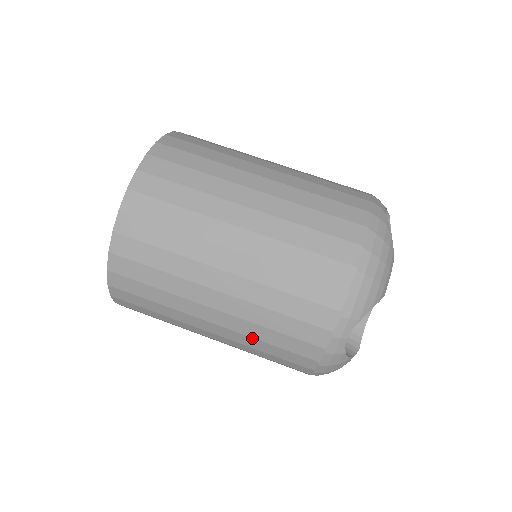
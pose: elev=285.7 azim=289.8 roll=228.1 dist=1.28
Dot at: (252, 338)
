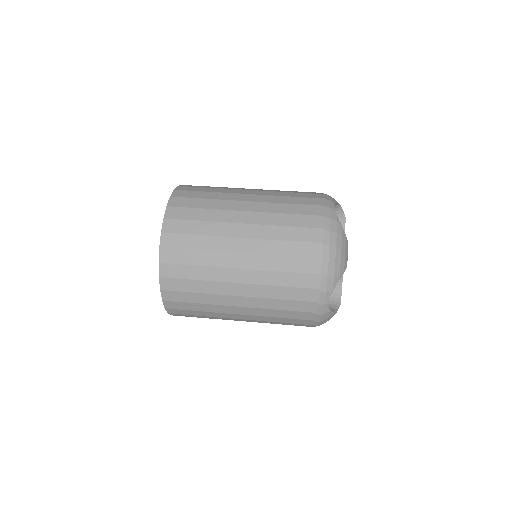
Dot at: (268, 317)
